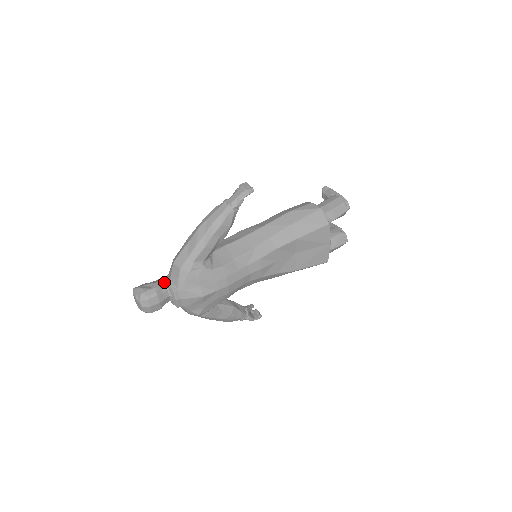
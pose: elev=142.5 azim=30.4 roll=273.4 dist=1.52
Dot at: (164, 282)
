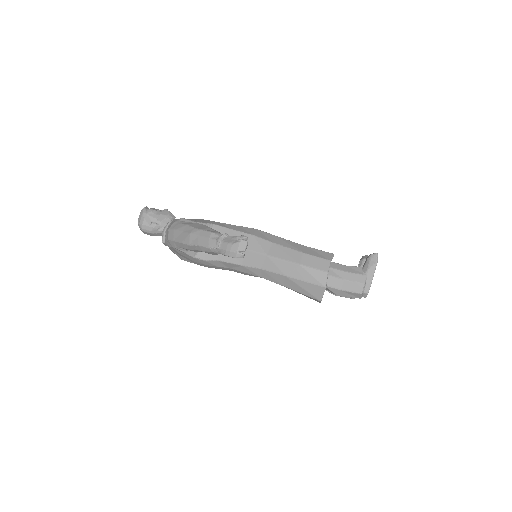
Dot at: (165, 224)
